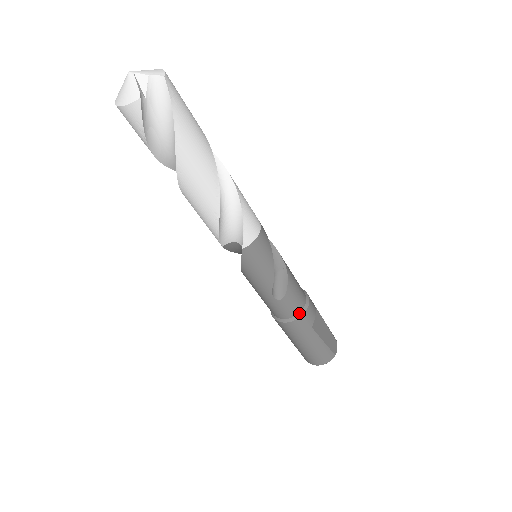
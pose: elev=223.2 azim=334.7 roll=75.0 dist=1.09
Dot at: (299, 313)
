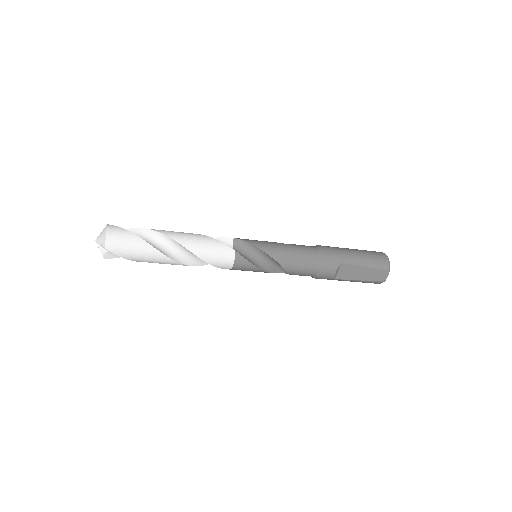
Dot at: (314, 276)
